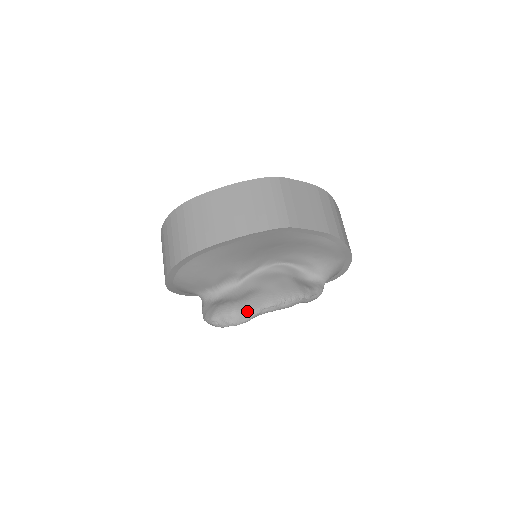
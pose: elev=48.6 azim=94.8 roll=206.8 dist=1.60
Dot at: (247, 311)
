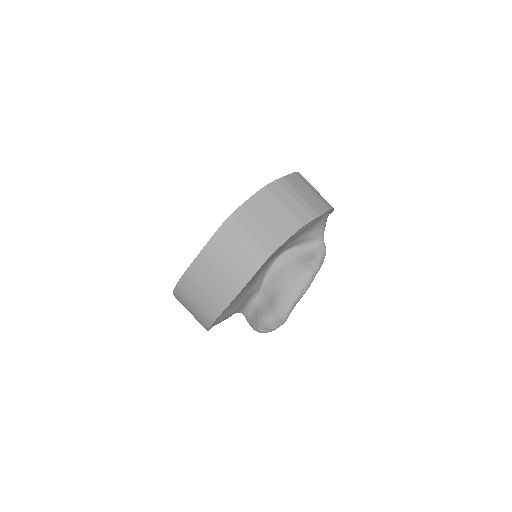
Dot at: (281, 316)
